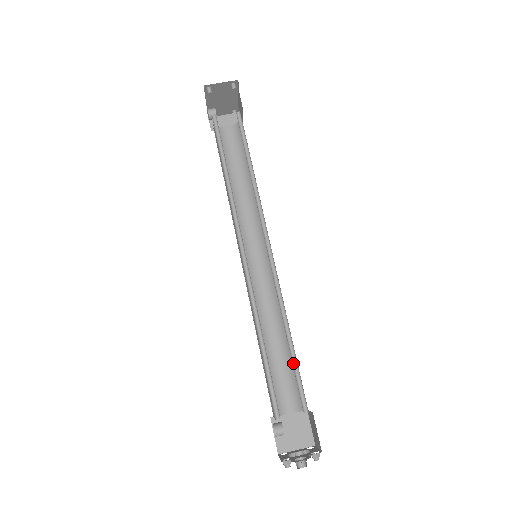
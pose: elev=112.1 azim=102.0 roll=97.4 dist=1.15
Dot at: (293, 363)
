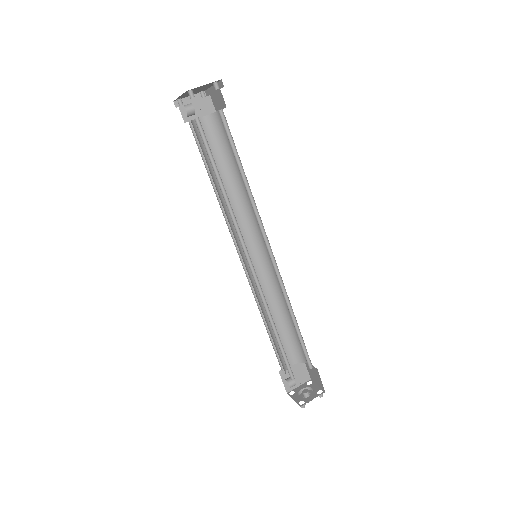
Dot at: (299, 338)
